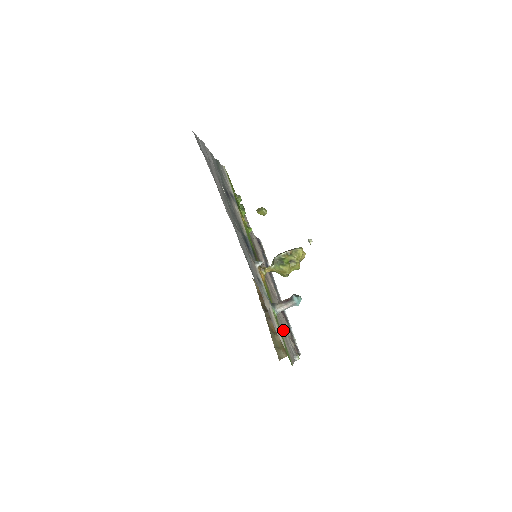
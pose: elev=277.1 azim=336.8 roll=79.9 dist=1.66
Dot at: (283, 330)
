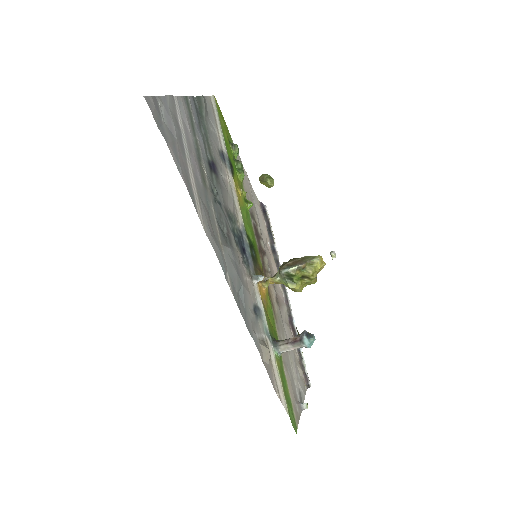
Dot at: (289, 365)
